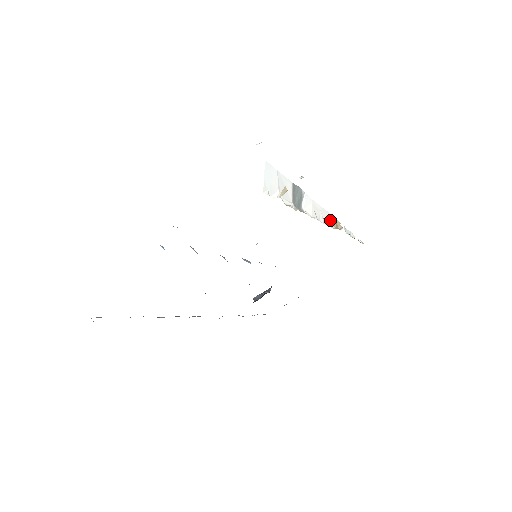
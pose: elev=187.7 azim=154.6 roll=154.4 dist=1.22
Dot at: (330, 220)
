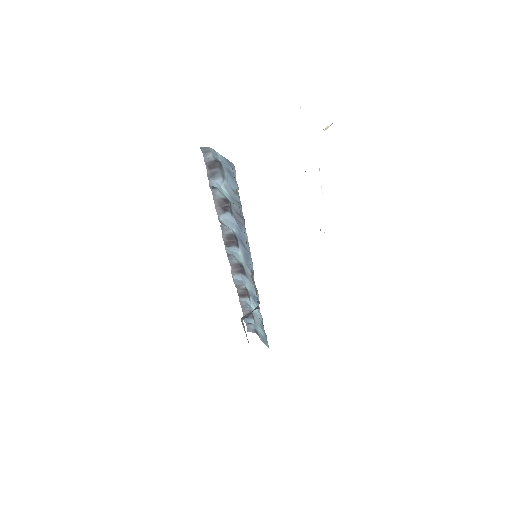
Dot at: occluded
